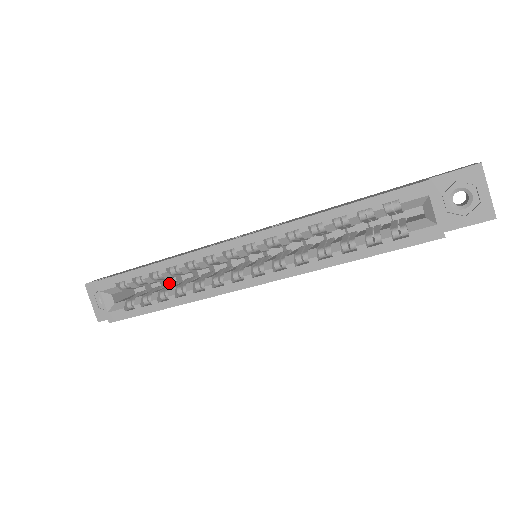
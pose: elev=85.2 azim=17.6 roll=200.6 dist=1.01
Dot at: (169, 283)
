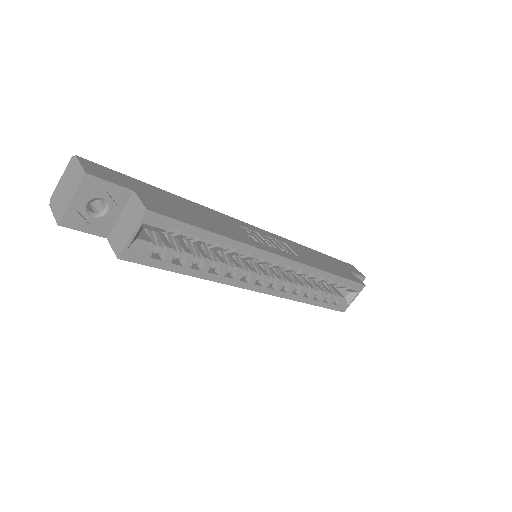
Dot at: (187, 239)
